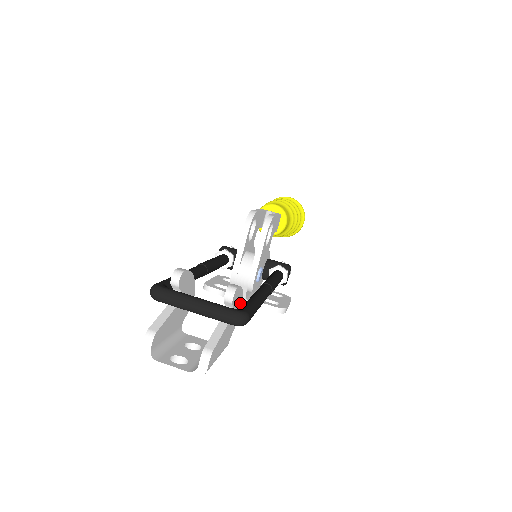
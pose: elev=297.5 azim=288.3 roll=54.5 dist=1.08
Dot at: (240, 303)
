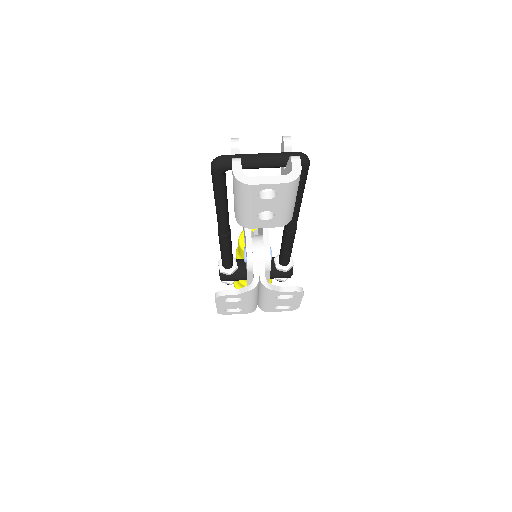
Dot at: occluded
